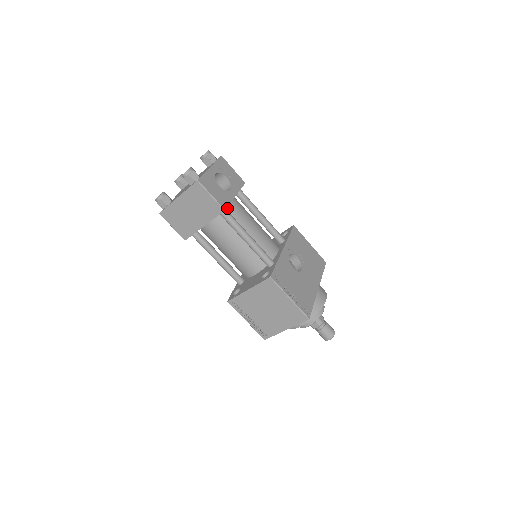
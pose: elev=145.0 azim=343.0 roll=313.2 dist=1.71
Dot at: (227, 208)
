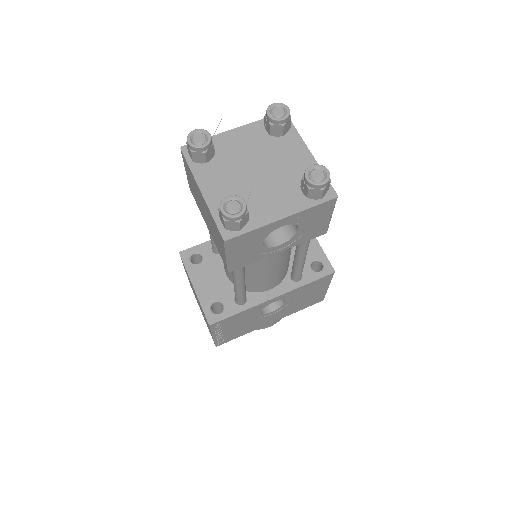
Dot at: occluded
